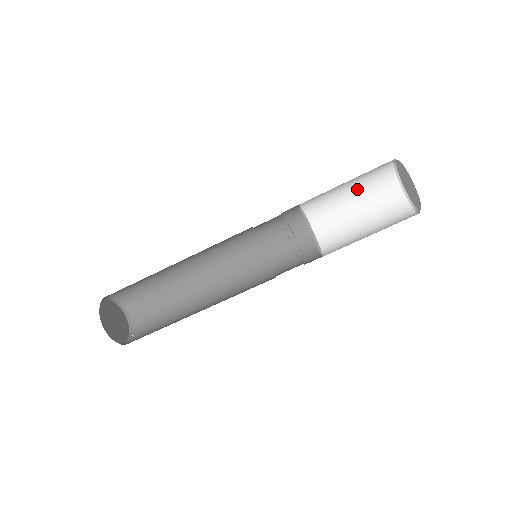
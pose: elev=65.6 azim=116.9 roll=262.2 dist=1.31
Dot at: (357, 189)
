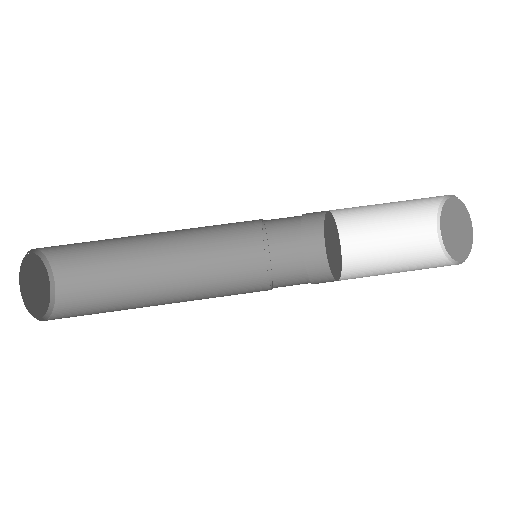
Dot at: (392, 214)
